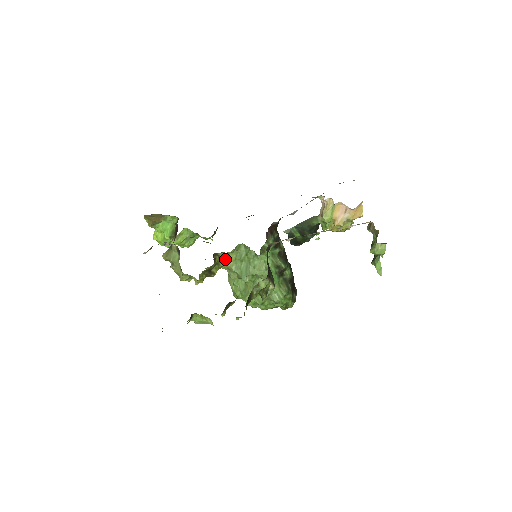
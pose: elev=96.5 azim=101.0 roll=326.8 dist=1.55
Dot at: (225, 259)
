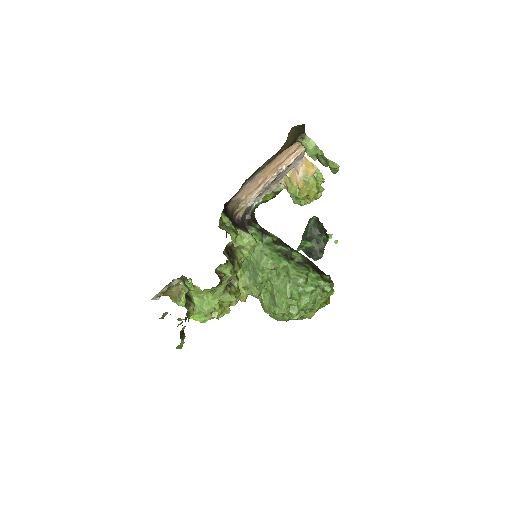
Dot at: occluded
